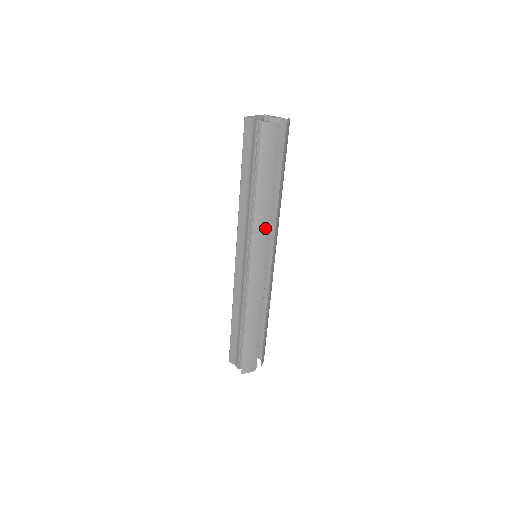
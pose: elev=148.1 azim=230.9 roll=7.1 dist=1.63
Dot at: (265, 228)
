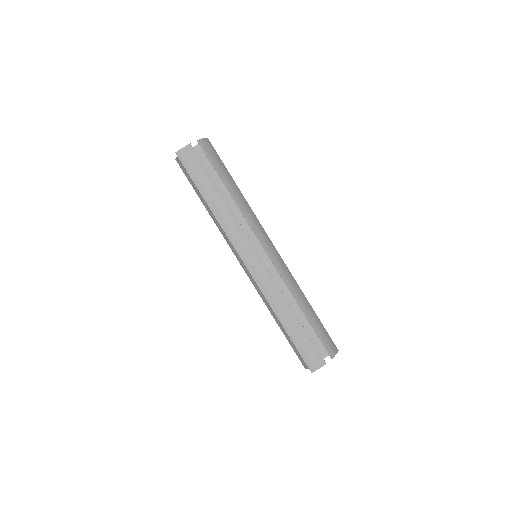
Dot at: (234, 226)
